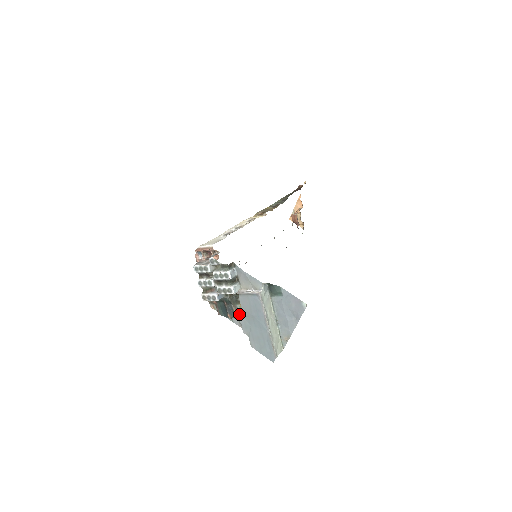
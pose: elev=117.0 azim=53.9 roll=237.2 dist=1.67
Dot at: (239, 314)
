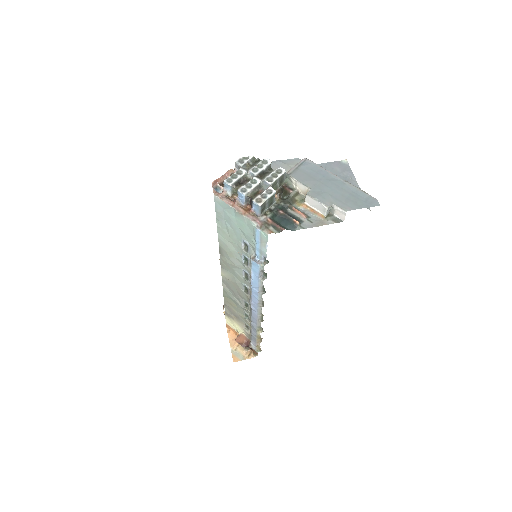
Dot at: (303, 212)
